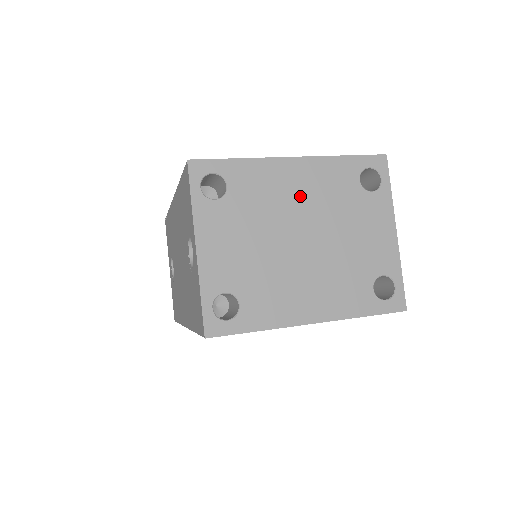
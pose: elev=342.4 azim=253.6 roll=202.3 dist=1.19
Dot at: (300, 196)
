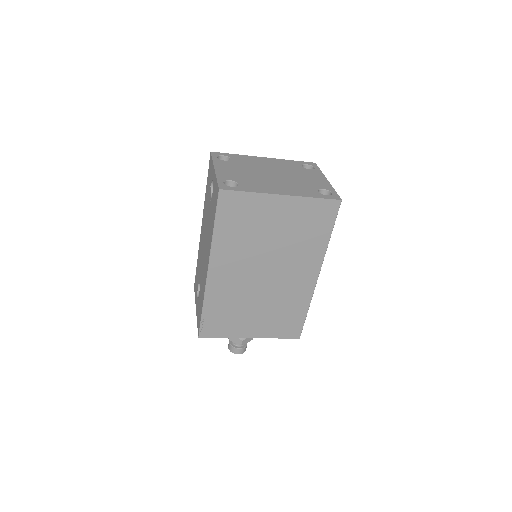
Dot at: (269, 165)
